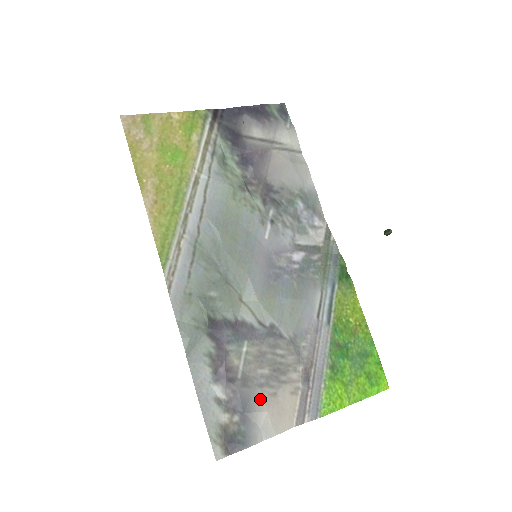
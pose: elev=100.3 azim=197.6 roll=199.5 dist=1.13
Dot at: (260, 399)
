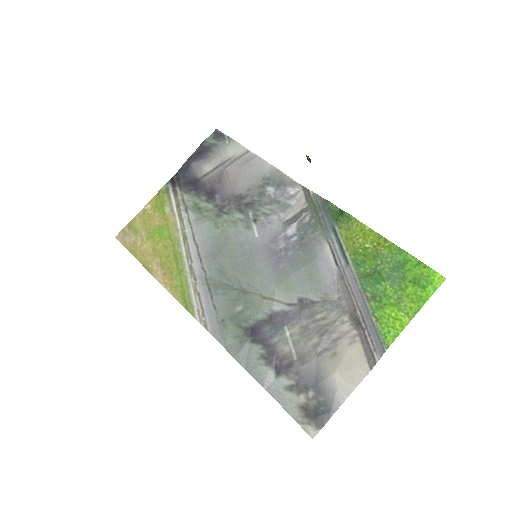
Dot at: (323, 366)
